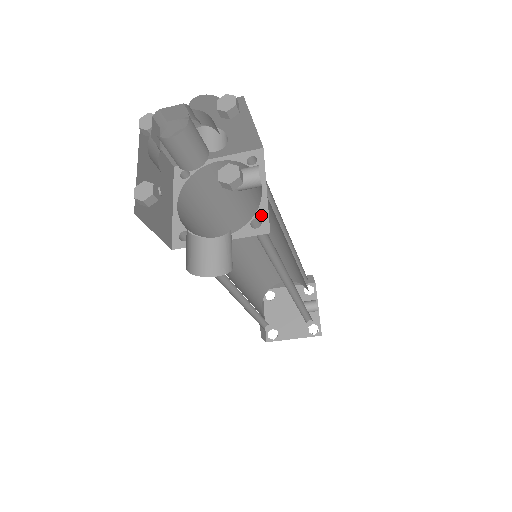
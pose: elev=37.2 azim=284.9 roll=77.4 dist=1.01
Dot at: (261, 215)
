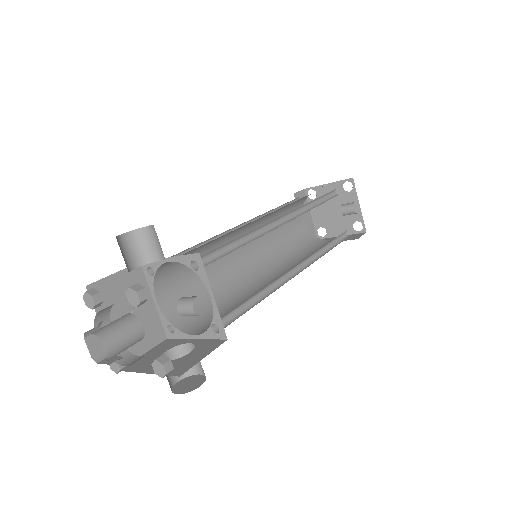
Dot at: (217, 322)
